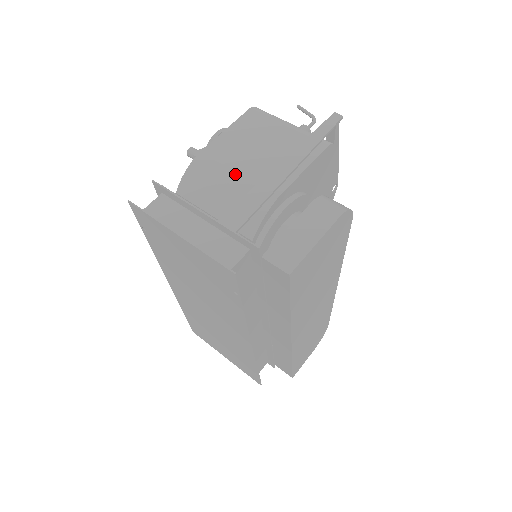
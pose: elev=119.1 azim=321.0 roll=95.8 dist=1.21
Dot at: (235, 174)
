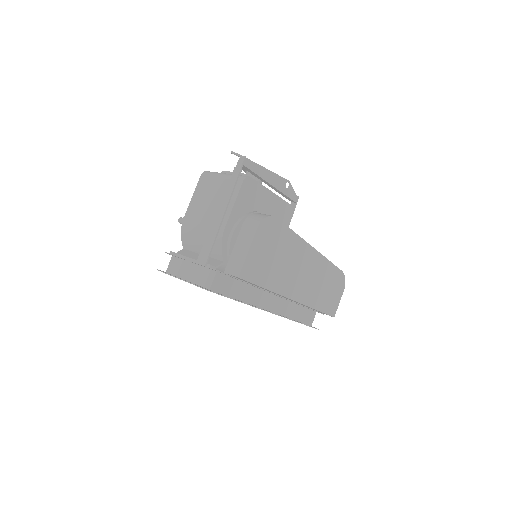
Dot at: (201, 226)
